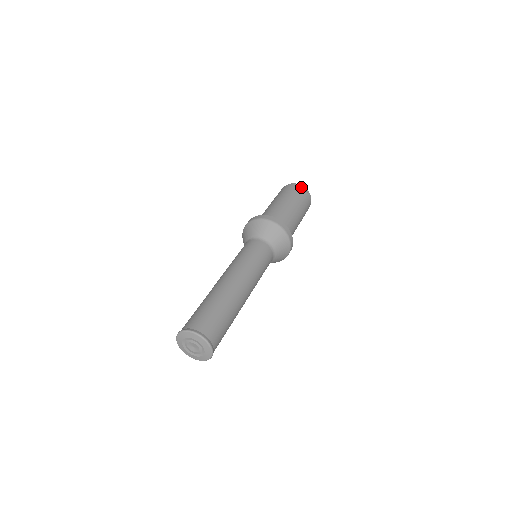
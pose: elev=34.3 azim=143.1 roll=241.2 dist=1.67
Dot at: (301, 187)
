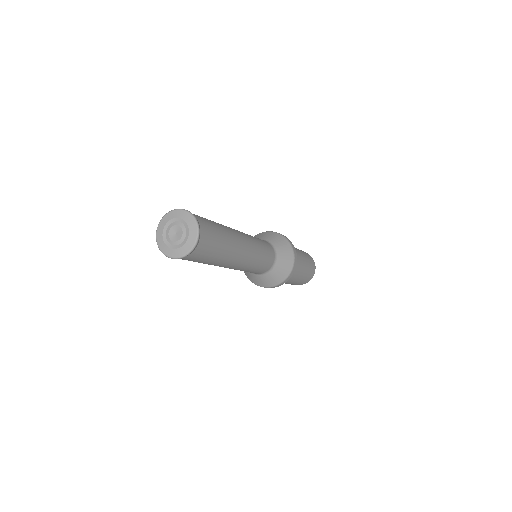
Dot at: (312, 258)
